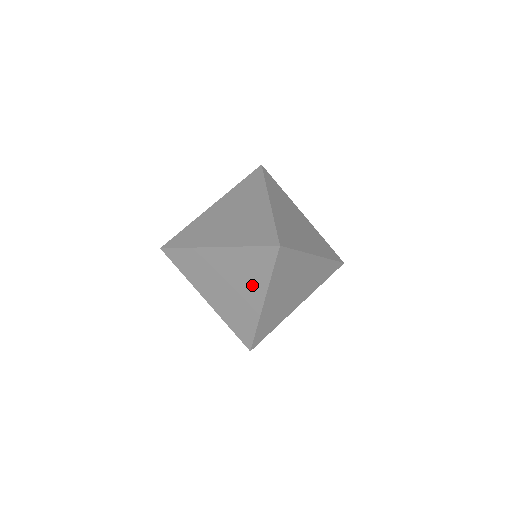
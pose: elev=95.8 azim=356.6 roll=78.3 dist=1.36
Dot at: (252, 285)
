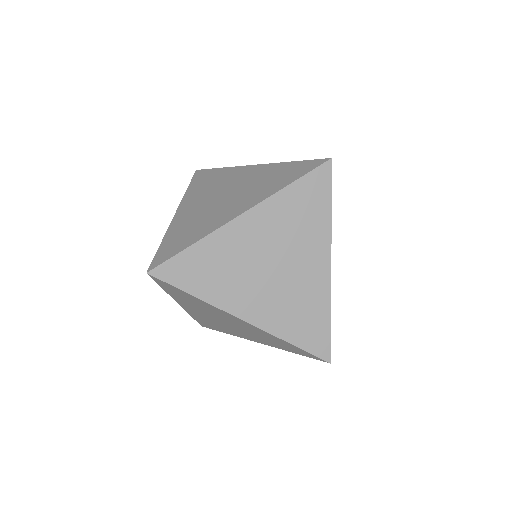
Dot at: (309, 243)
